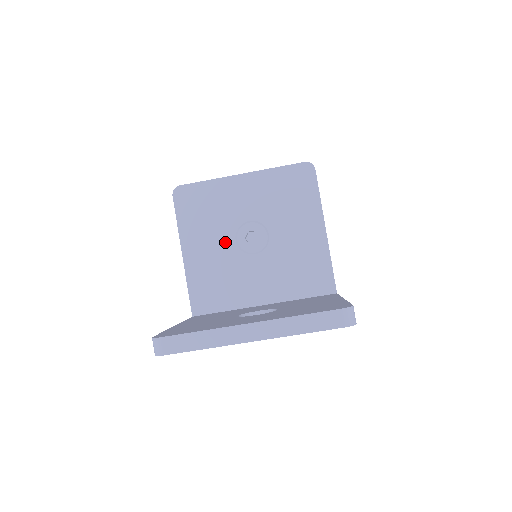
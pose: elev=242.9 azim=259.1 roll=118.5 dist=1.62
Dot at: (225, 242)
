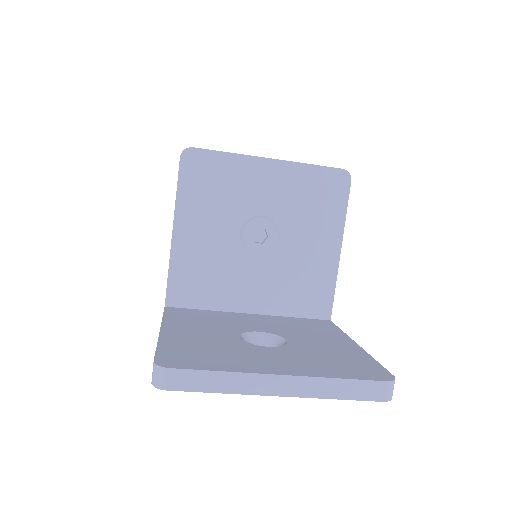
Dot at: (228, 232)
